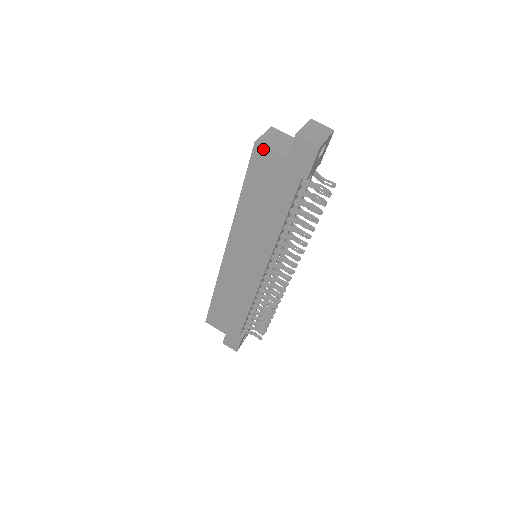
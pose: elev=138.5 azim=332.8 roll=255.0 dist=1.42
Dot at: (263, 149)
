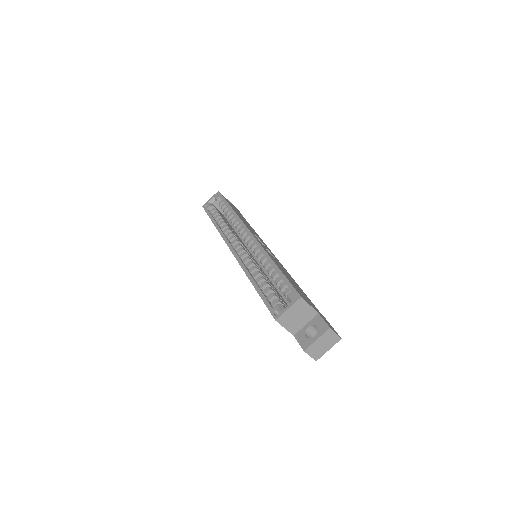
Dot at: (280, 323)
